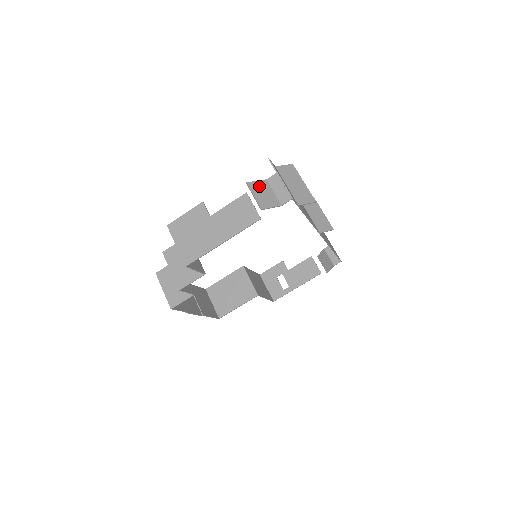
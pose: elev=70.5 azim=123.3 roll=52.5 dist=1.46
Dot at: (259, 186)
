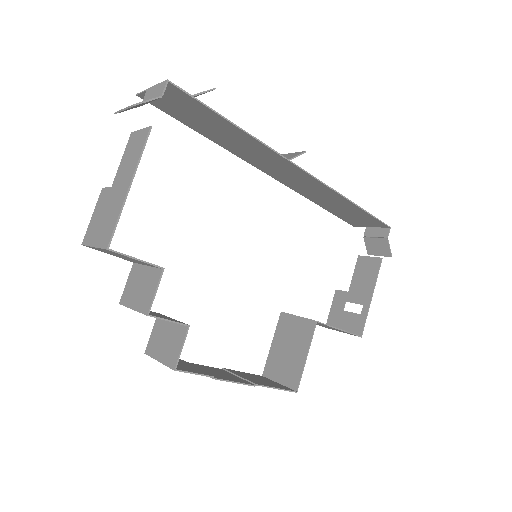
Dot at: occluded
